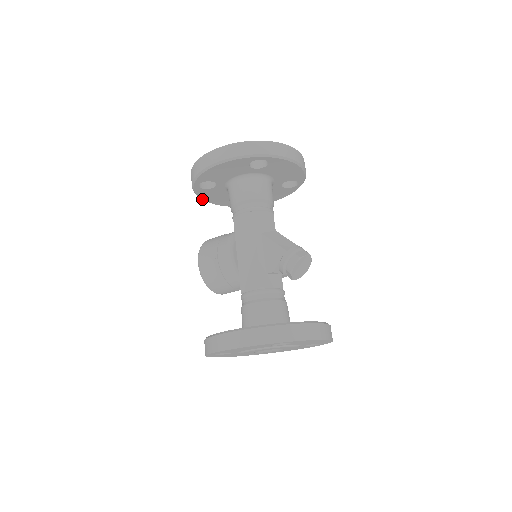
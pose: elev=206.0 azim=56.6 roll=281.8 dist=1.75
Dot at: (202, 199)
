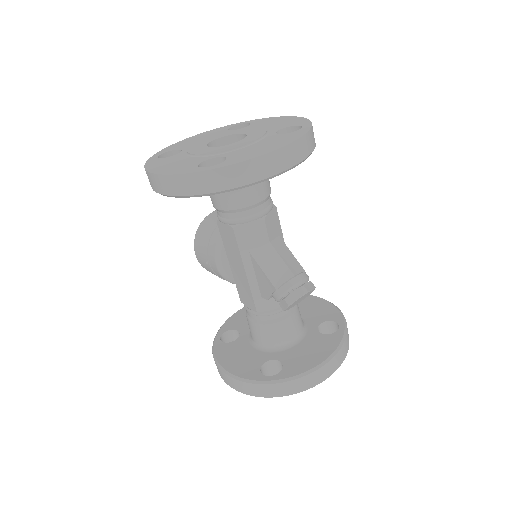
Dot at: occluded
